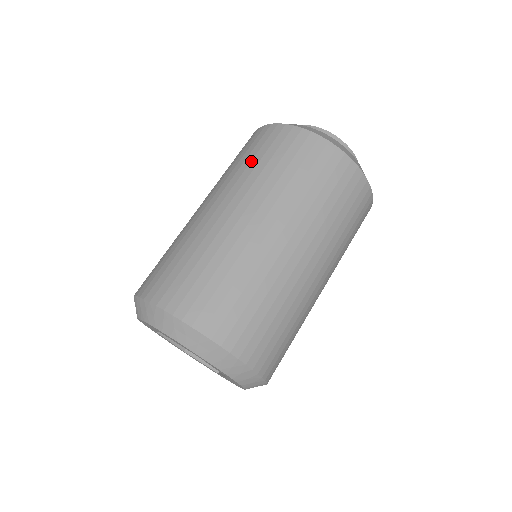
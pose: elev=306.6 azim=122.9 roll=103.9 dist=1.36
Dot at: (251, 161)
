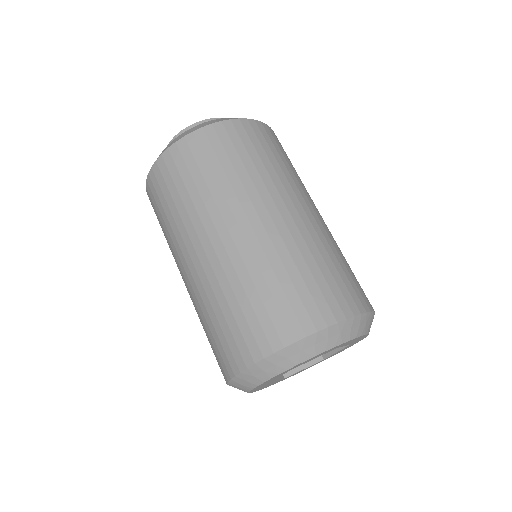
Dot at: (196, 186)
